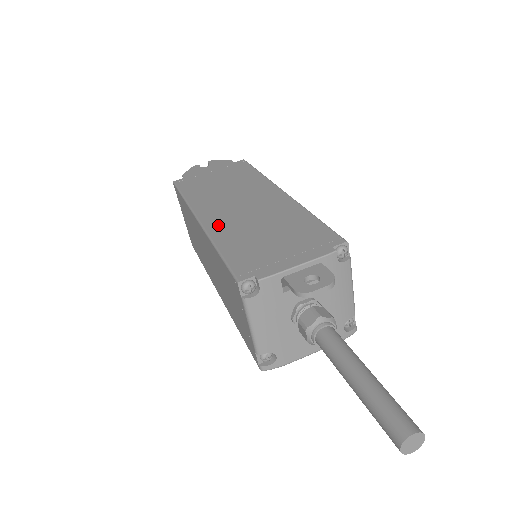
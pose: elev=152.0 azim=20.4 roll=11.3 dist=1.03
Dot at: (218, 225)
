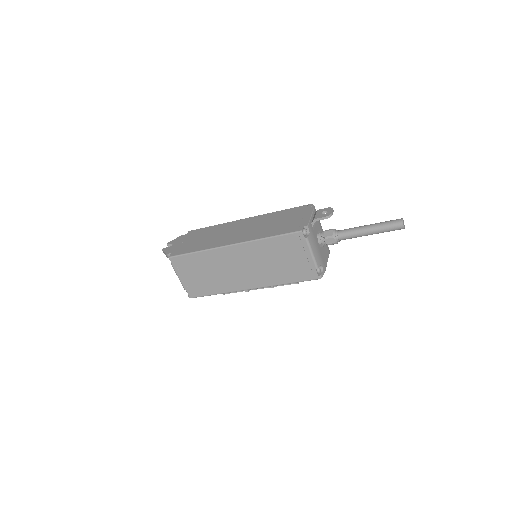
Dot at: (247, 237)
